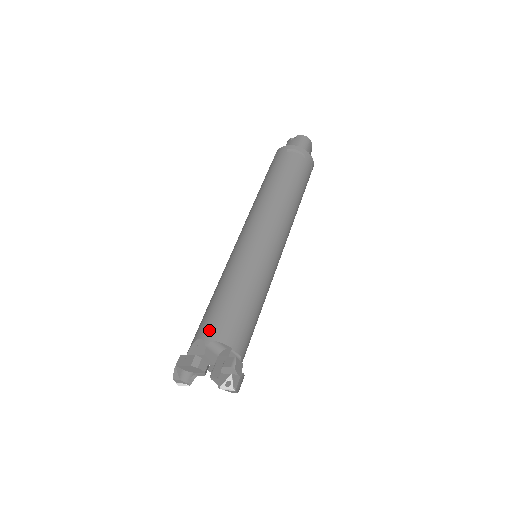
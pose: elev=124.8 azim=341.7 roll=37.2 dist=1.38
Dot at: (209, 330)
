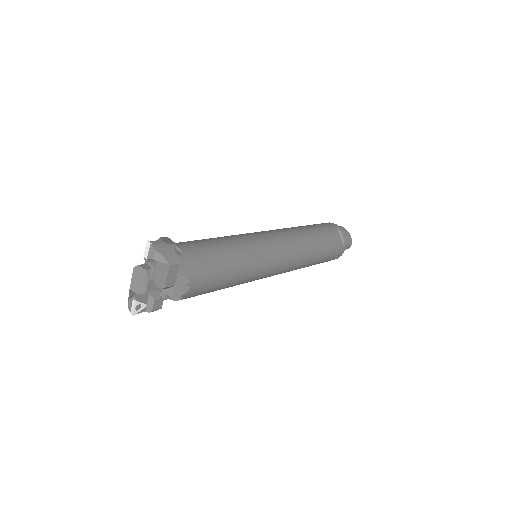
Dot at: occluded
